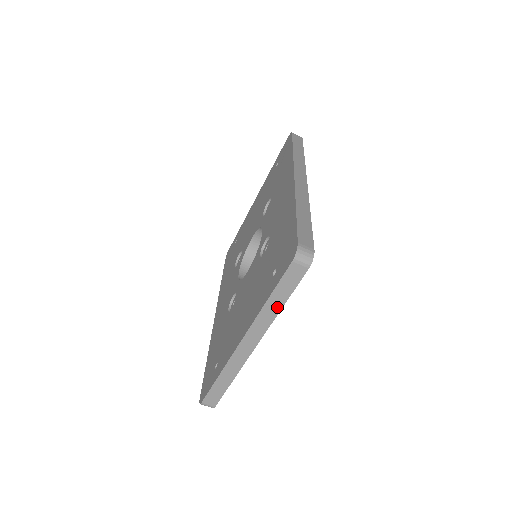
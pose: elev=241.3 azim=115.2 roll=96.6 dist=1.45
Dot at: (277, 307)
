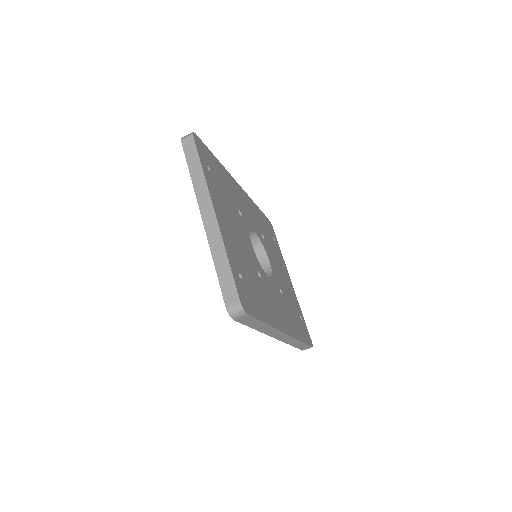
Dot at: (199, 172)
